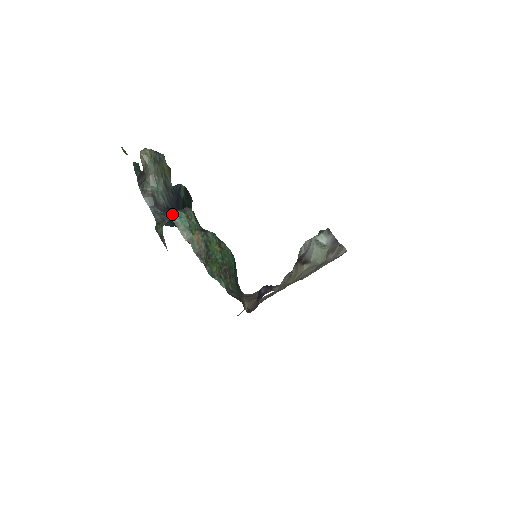
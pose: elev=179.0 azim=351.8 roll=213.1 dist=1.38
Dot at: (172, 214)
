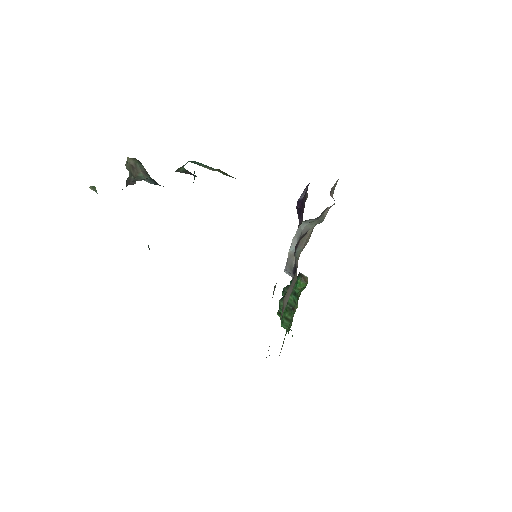
Dot at: (188, 161)
